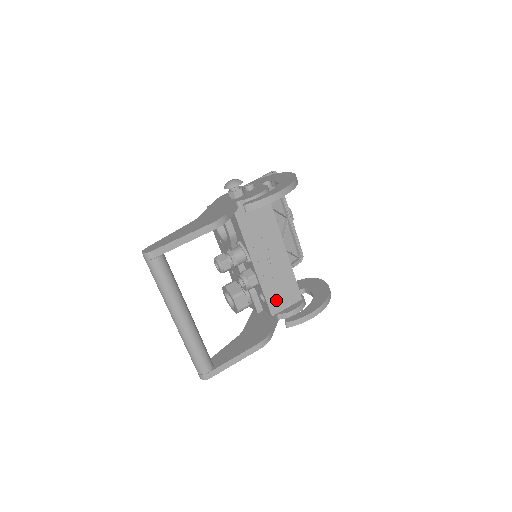
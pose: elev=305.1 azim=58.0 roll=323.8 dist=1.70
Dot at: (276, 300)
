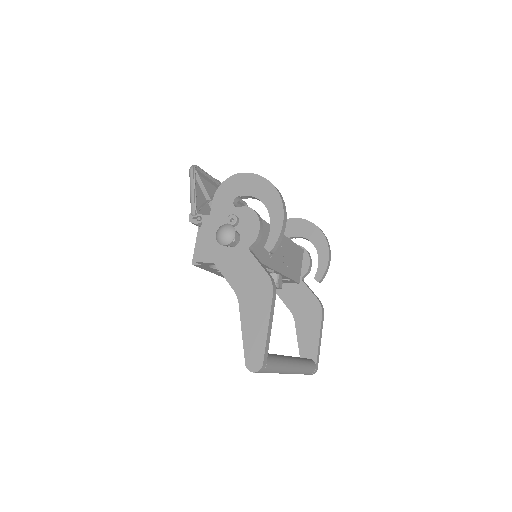
Dot at: (296, 271)
